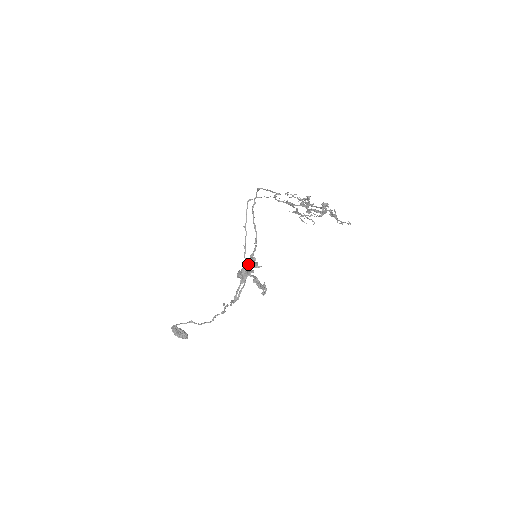
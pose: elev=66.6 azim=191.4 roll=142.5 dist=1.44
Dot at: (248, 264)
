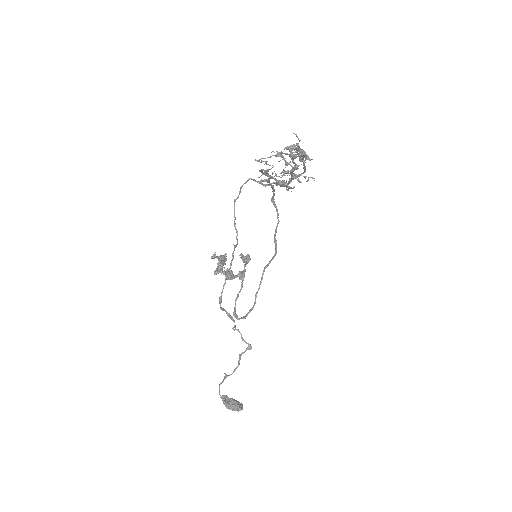
Dot at: (262, 276)
